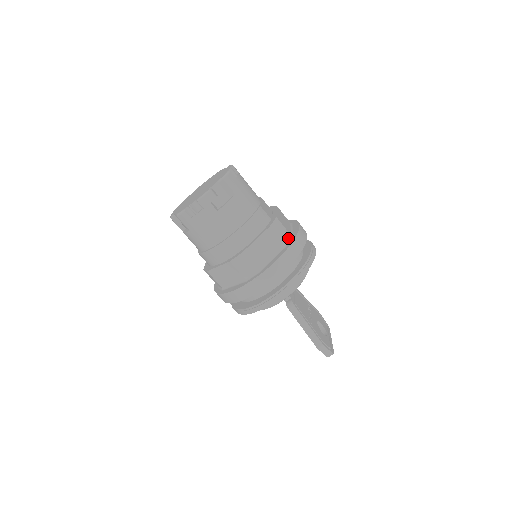
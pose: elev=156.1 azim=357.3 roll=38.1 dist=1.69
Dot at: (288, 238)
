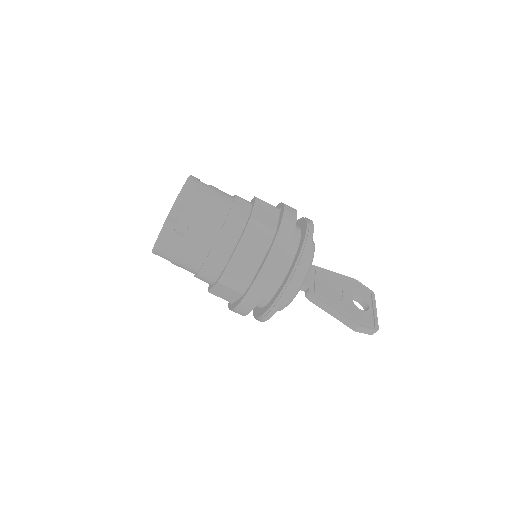
Dot at: (271, 235)
